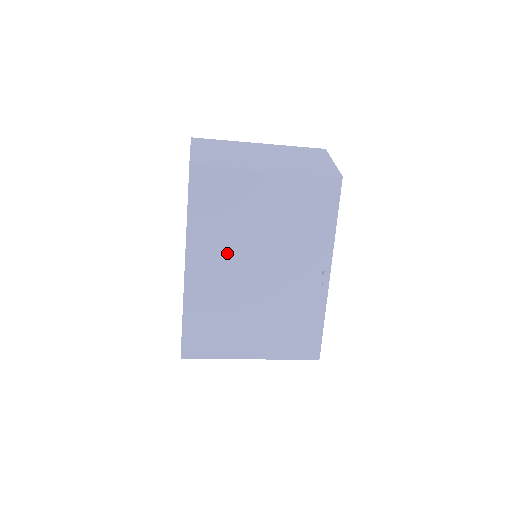
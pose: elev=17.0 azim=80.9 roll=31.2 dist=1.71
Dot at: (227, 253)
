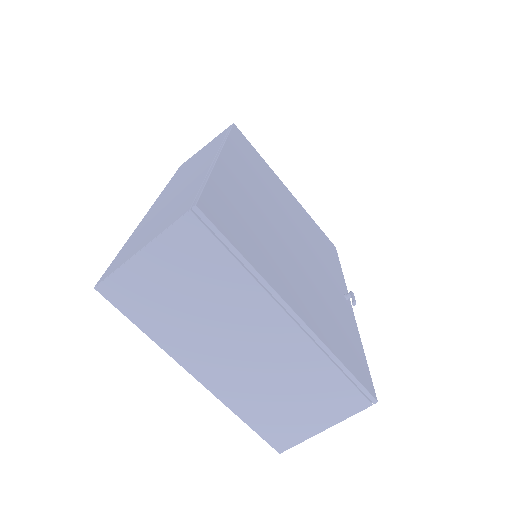
Dot at: (261, 190)
